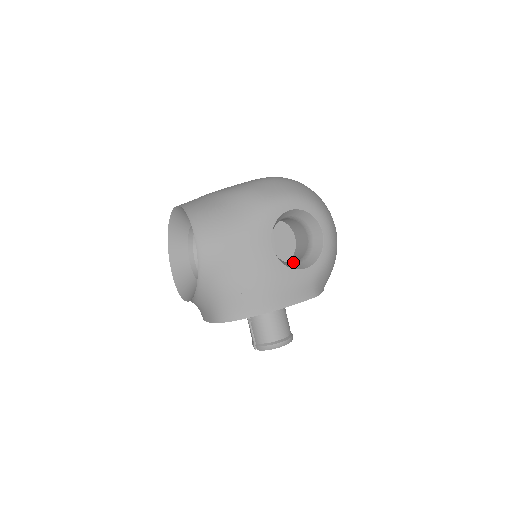
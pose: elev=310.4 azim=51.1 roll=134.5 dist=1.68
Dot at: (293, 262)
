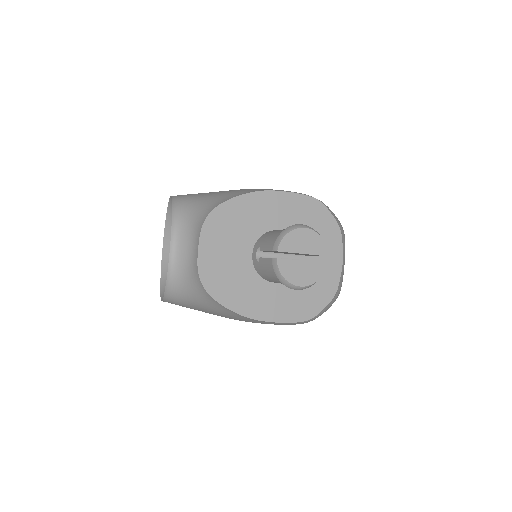
Dot at: occluded
